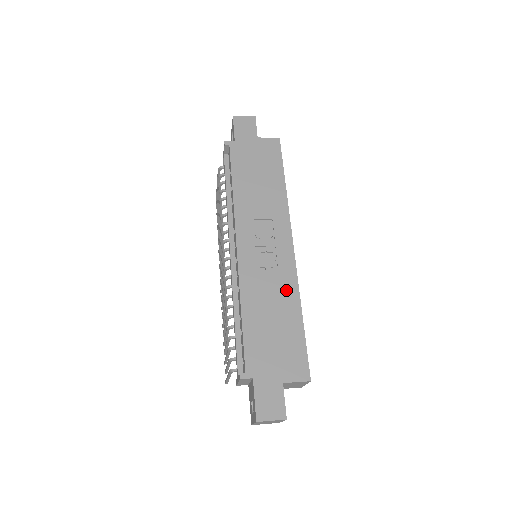
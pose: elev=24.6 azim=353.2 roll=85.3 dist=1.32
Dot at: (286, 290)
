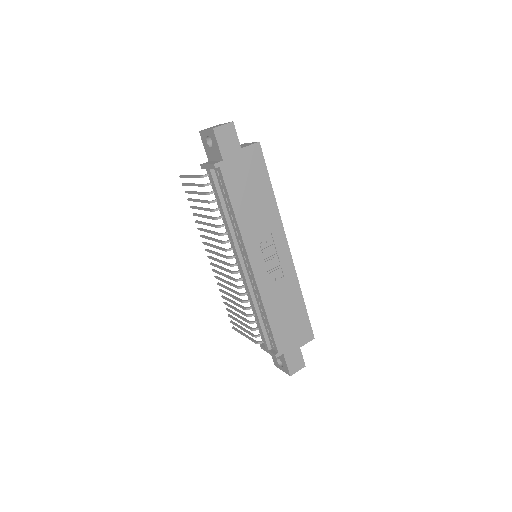
Dot at: (291, 286)
